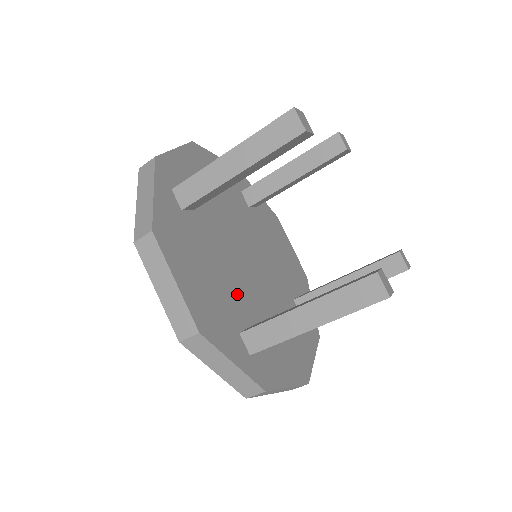
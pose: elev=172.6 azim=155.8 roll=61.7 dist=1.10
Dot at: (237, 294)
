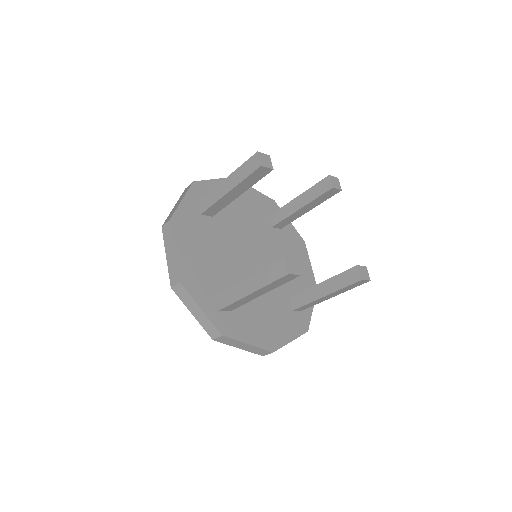
Dot at: (227, 274)
